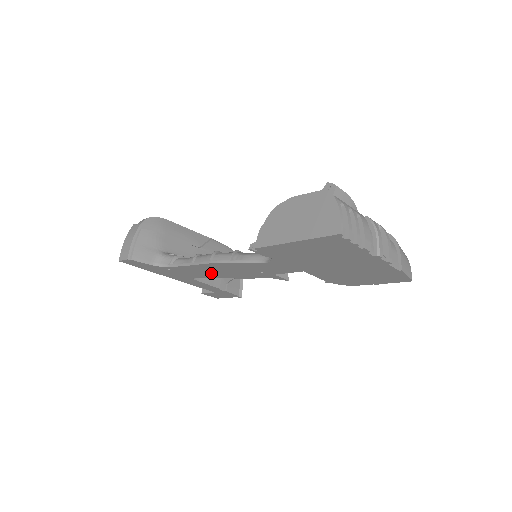
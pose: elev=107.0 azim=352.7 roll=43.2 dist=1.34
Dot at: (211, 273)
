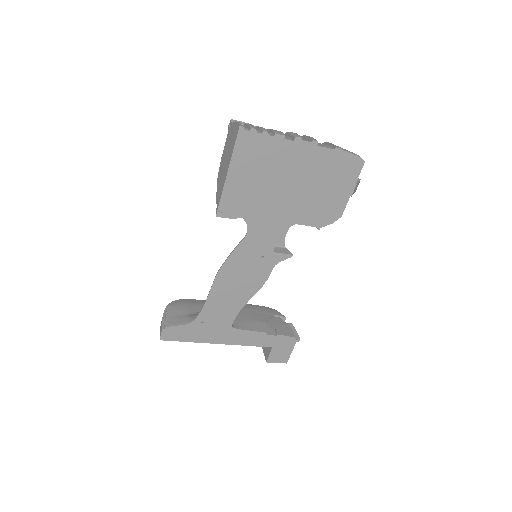
Dot at: (234, 299)
